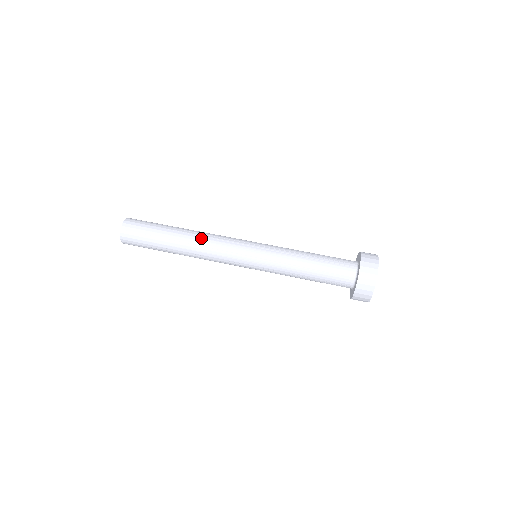
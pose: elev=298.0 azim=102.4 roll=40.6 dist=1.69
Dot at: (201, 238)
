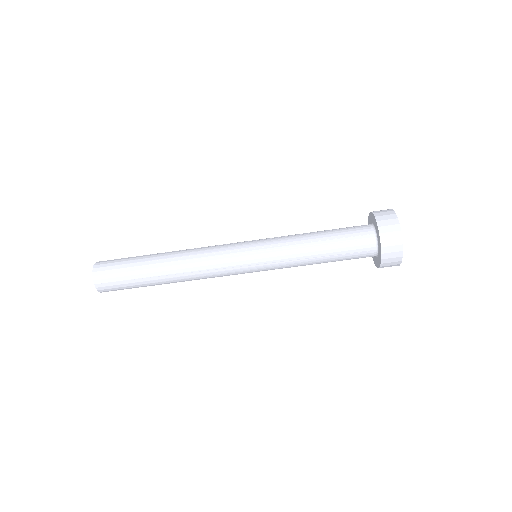
Dot at: (188, 264)
